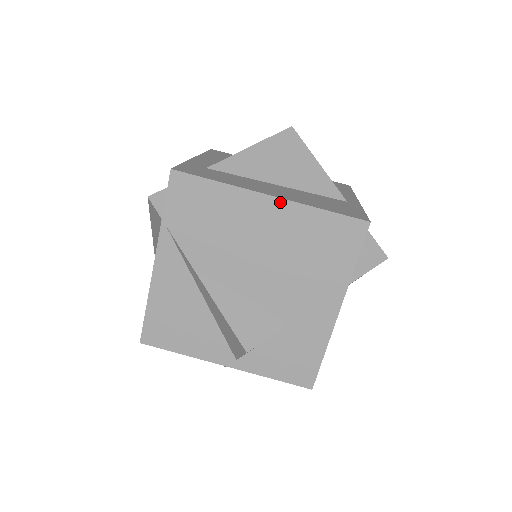
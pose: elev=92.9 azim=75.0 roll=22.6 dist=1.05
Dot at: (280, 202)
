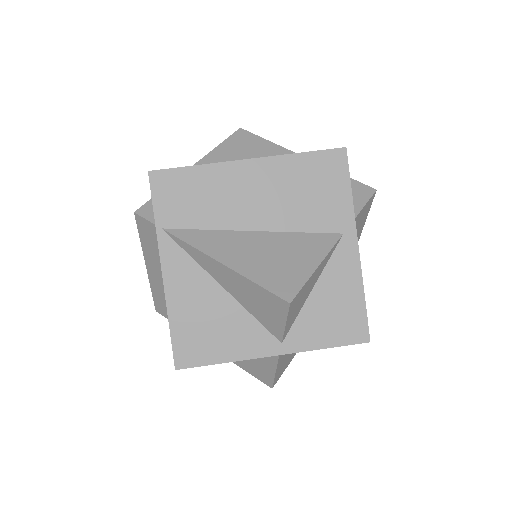
Dot at: (259, 162)
